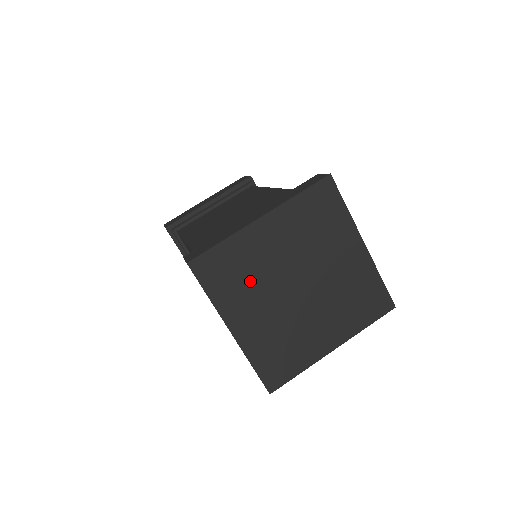
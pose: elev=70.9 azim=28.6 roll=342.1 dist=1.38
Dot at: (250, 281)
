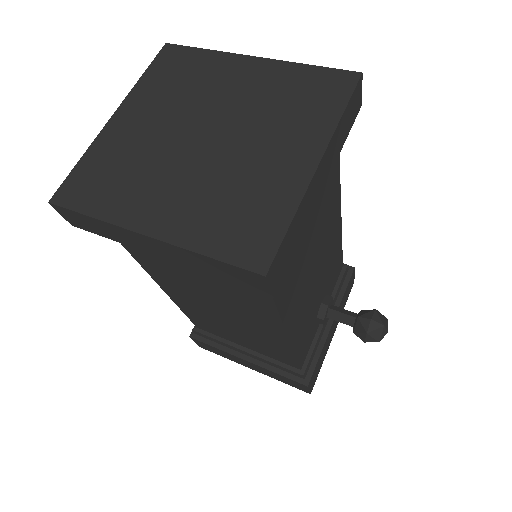
Dot at: (181, 93)
